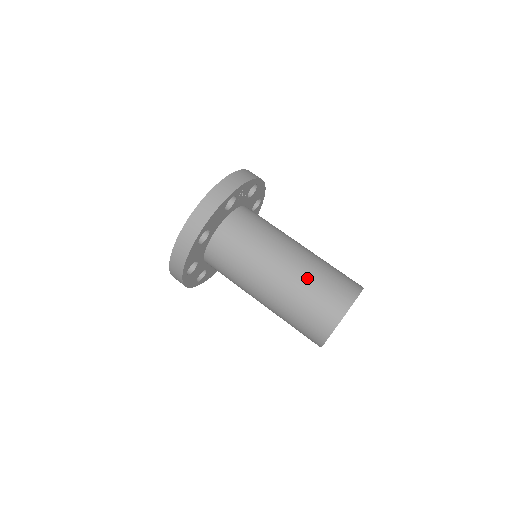
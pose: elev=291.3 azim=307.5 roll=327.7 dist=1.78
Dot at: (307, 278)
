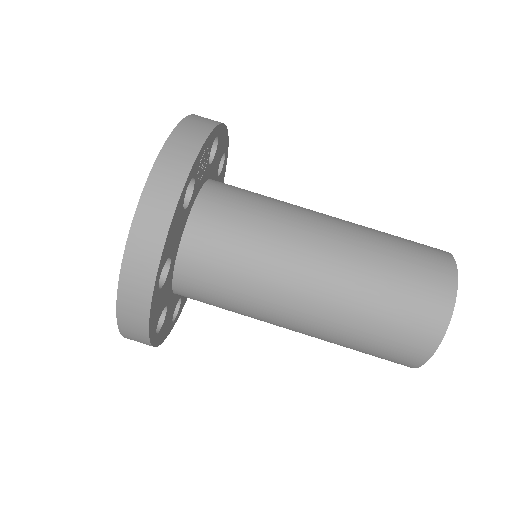
Dot at: (367, 279)
